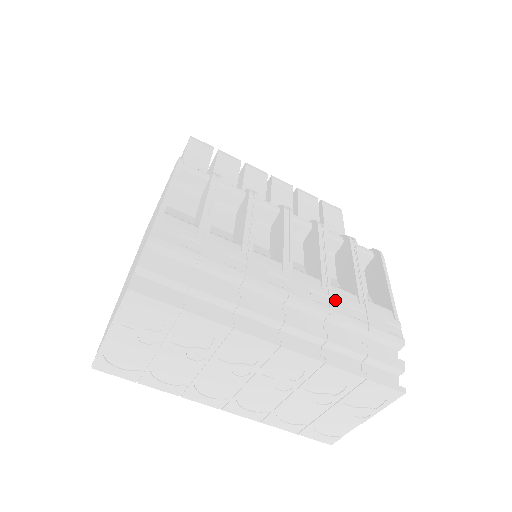
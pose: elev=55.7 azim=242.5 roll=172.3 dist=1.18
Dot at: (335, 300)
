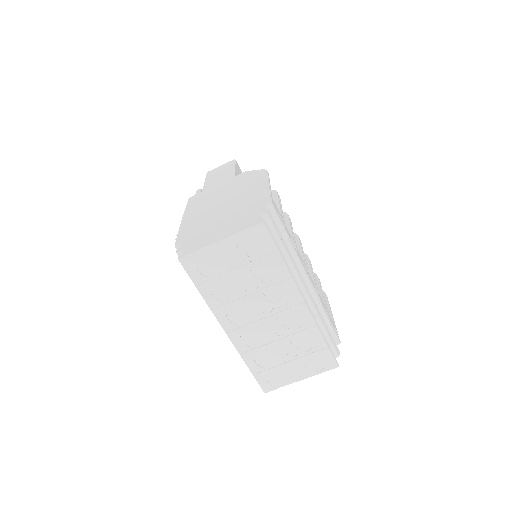
Dot at: (321, 298)
